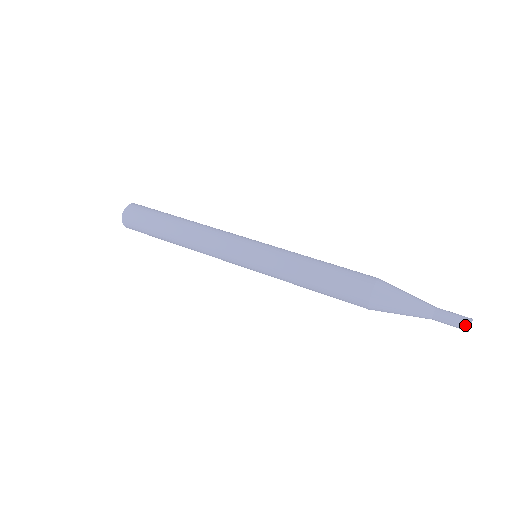
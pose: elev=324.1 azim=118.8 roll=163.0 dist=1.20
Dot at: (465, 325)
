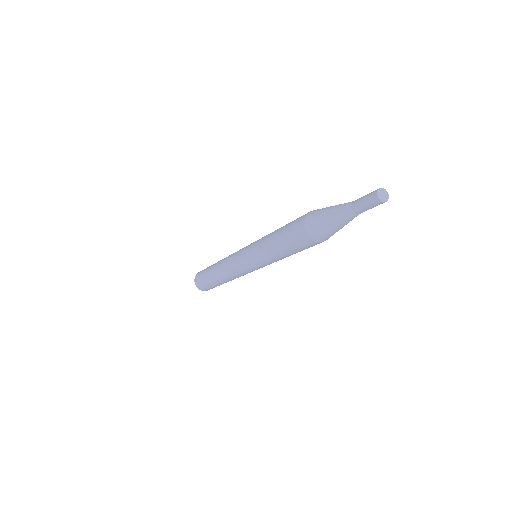
Dot at: (373, 197)
